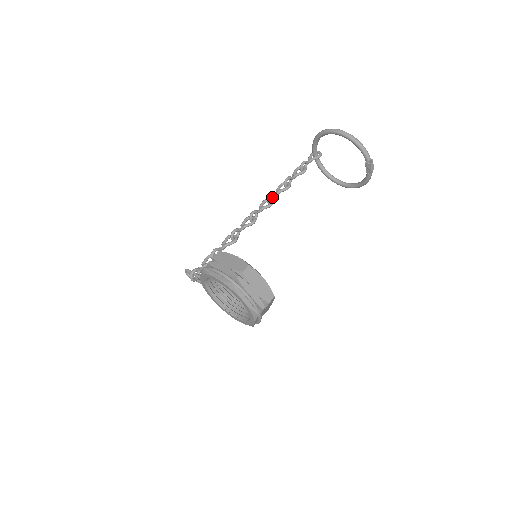
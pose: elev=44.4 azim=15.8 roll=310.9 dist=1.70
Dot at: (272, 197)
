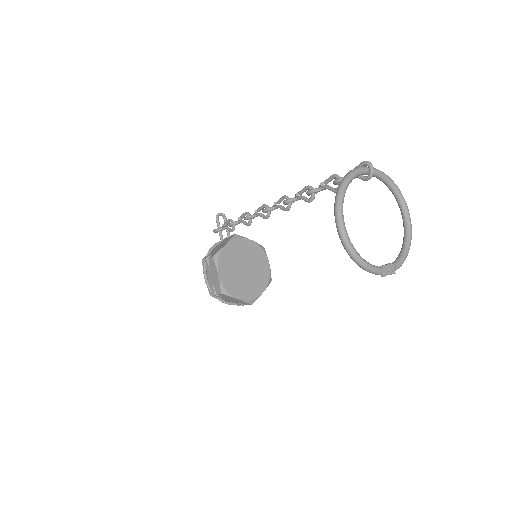
Dot at: occluded
